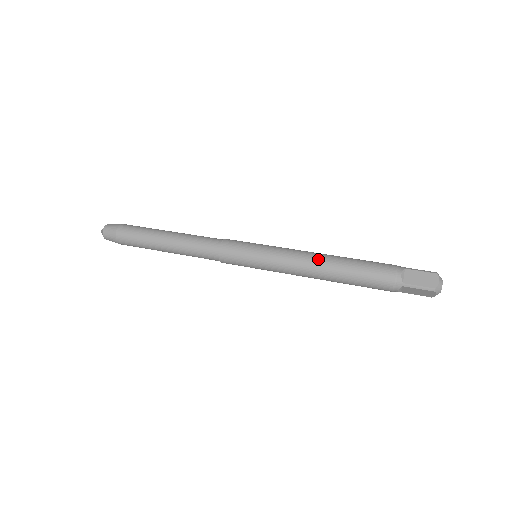
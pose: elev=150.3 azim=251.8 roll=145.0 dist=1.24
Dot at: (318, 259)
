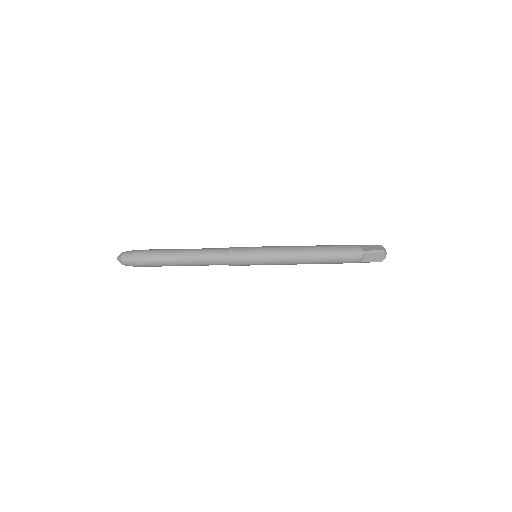
Dot at: (304, 246)
